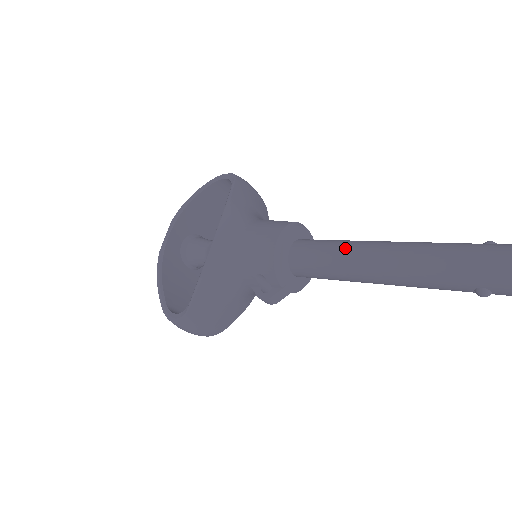
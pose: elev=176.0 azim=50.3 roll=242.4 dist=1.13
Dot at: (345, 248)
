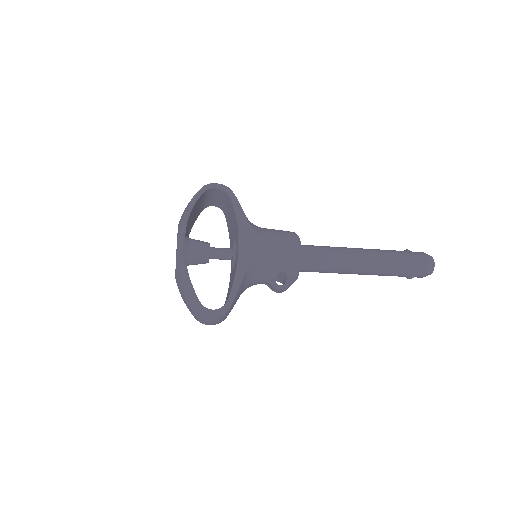
Dot at: (340, 253)
